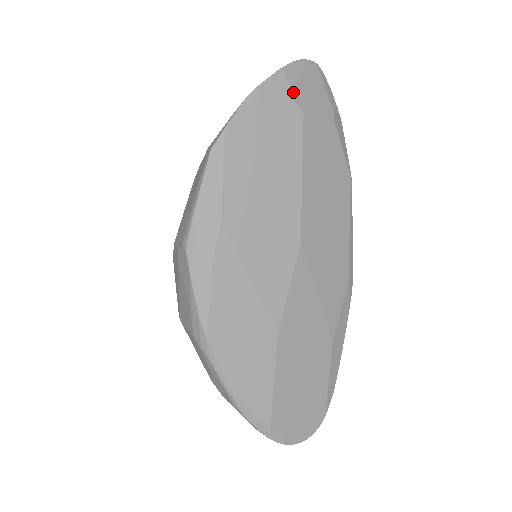
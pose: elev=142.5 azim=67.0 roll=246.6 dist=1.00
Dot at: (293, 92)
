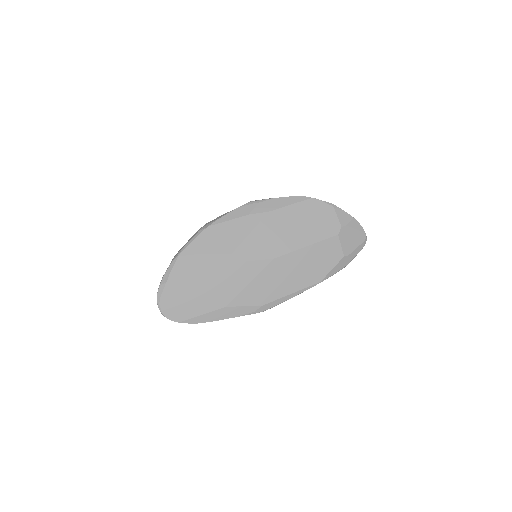
Dot at: (345, 226)
